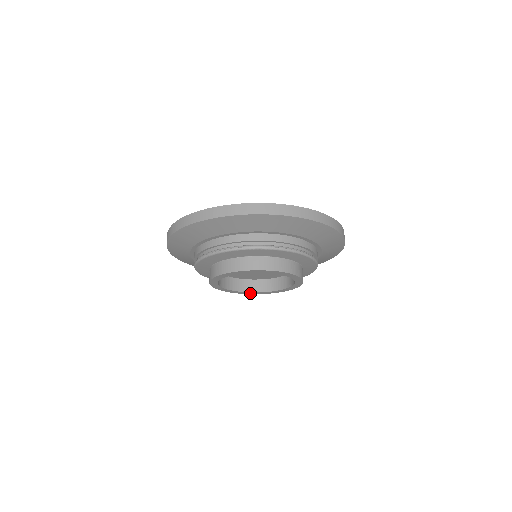
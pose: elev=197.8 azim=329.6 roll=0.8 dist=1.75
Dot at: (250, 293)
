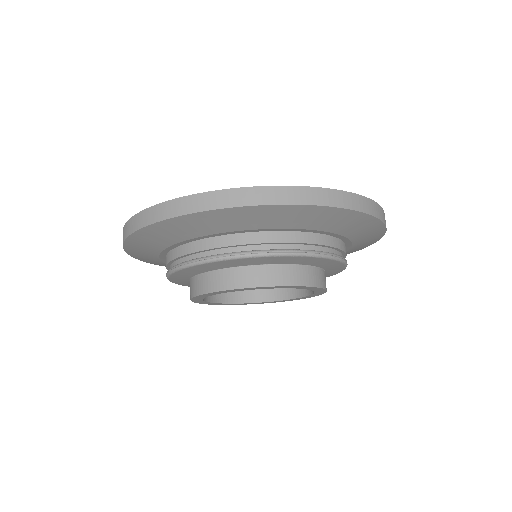
Dot at: (206, 303)
